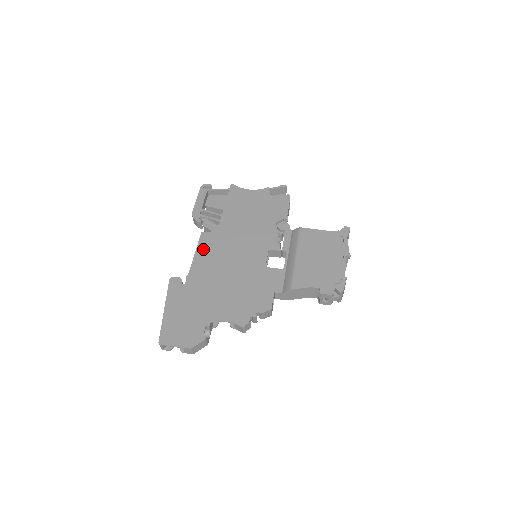
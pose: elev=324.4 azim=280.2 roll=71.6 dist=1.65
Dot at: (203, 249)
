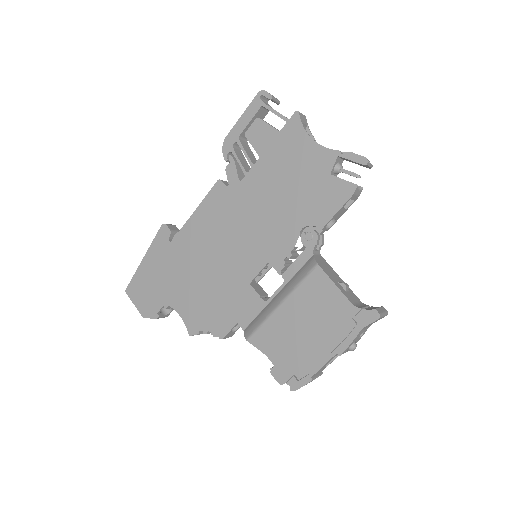
Dot at: (207, 207)
